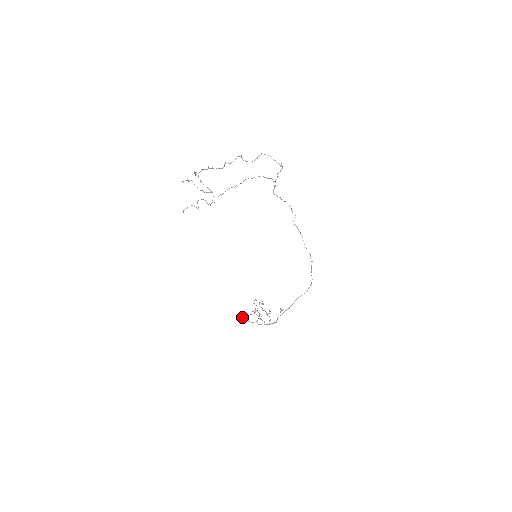
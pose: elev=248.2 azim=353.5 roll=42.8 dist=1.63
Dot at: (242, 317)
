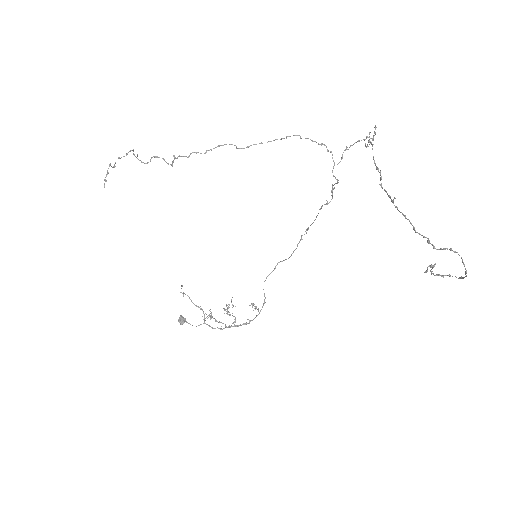
Dot at: occluded
